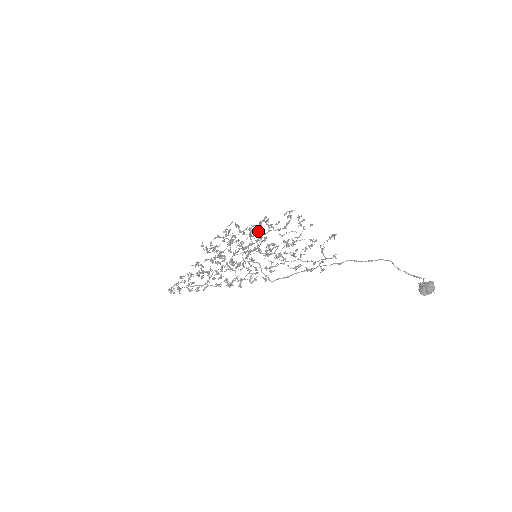
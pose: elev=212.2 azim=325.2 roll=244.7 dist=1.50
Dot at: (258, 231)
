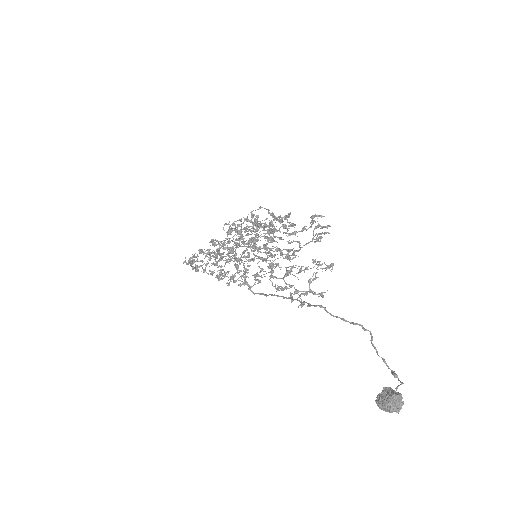
Dot at: (272, 227)
